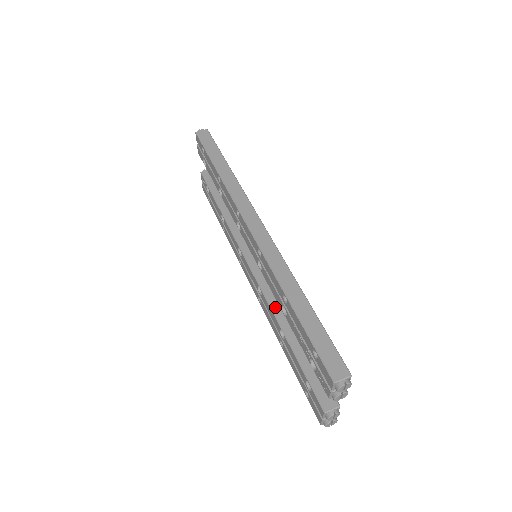
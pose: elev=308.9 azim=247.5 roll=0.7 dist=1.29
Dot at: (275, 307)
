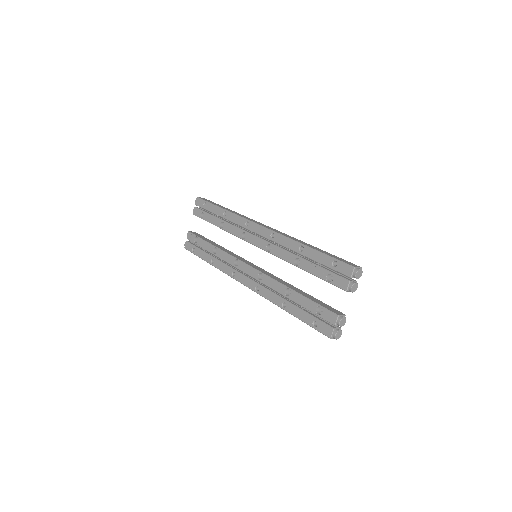
Dot at: (278, 280)
